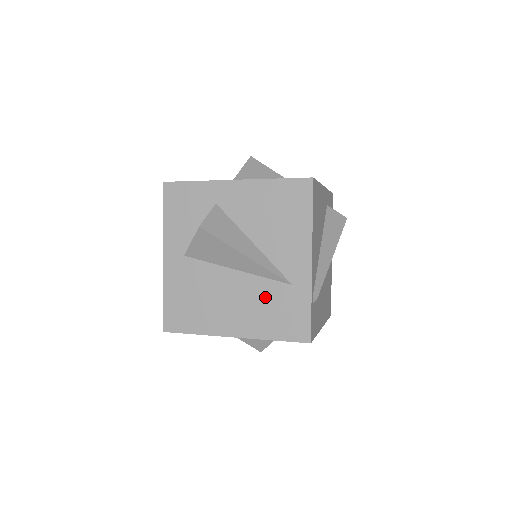
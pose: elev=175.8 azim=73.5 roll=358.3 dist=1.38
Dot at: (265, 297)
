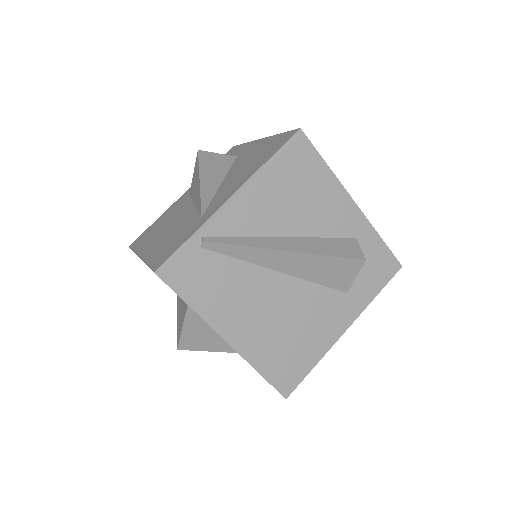
Dot at: (182, 226)
